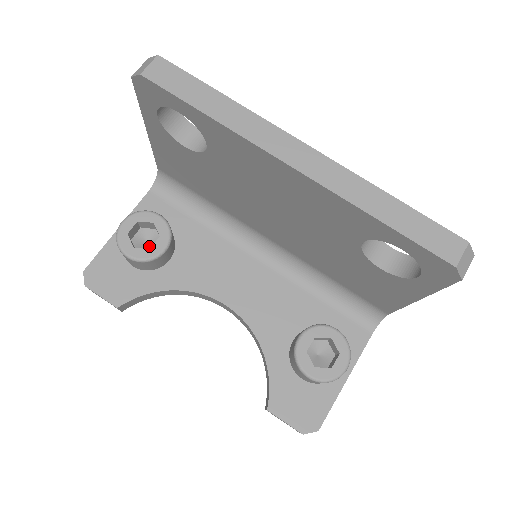
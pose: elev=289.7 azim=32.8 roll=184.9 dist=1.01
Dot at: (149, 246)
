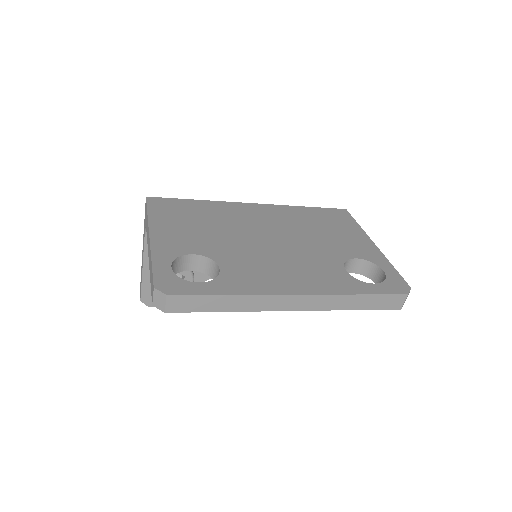
Dot at: occluded
